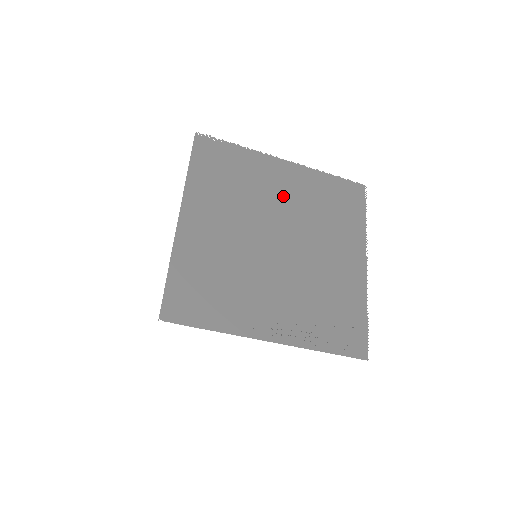
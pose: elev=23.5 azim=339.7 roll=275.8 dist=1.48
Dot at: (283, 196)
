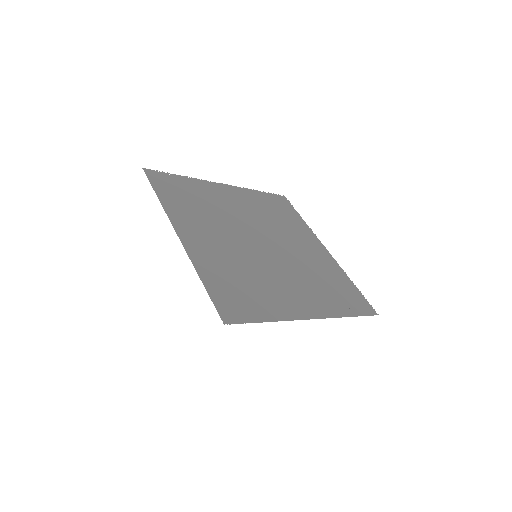
Dot at: (241, 209)
